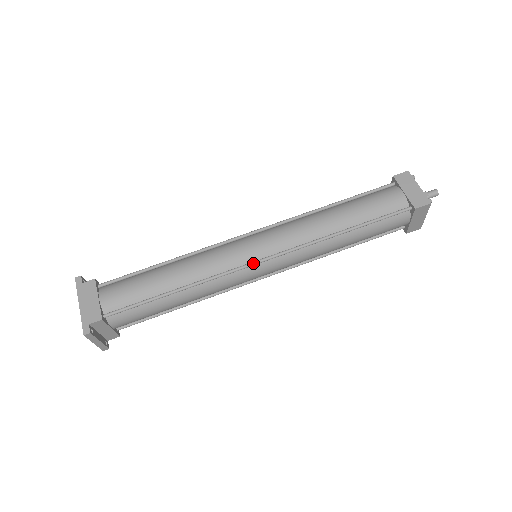
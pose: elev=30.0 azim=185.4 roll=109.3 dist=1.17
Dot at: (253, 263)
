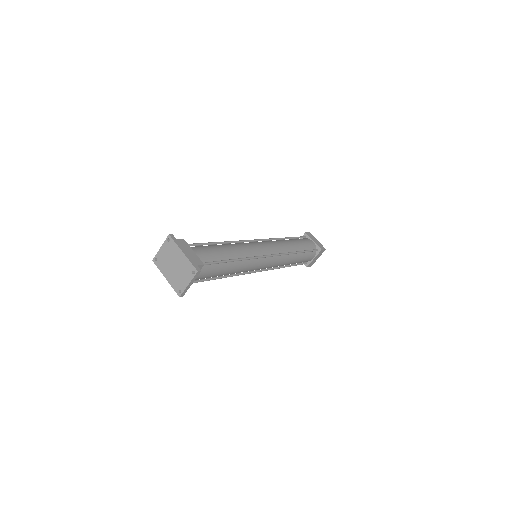
Dot at: (267, 256)
